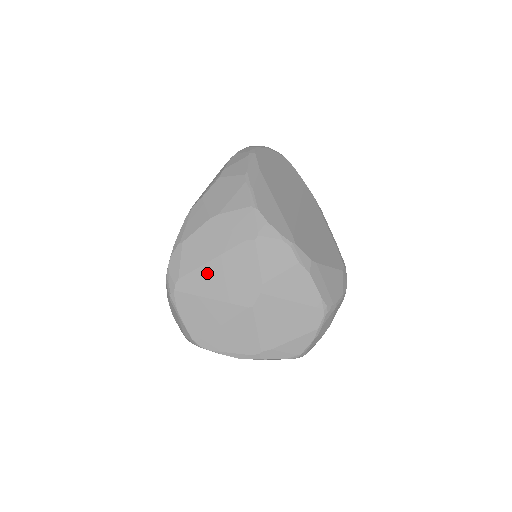
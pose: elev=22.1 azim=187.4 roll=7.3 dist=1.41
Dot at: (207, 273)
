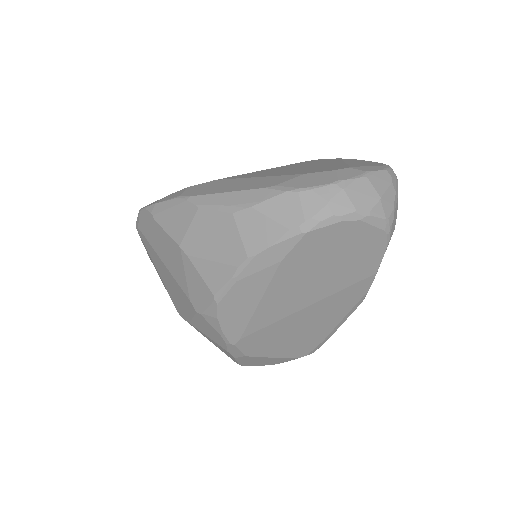
Dot at: (159, 262)
